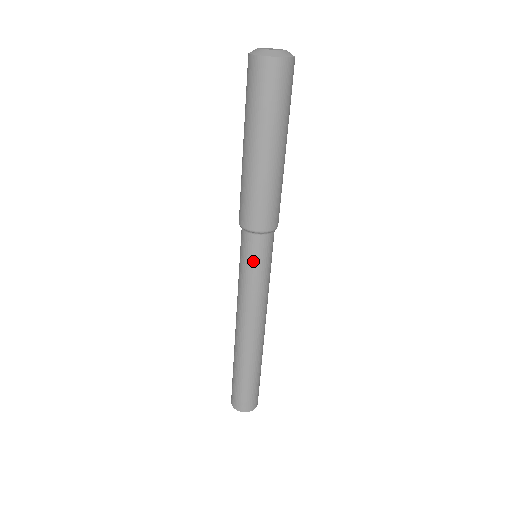
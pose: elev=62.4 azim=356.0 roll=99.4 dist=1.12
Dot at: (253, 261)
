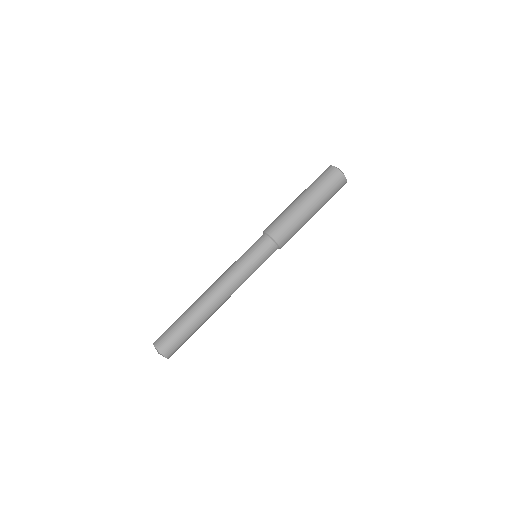
Dot at: (262, 258)
